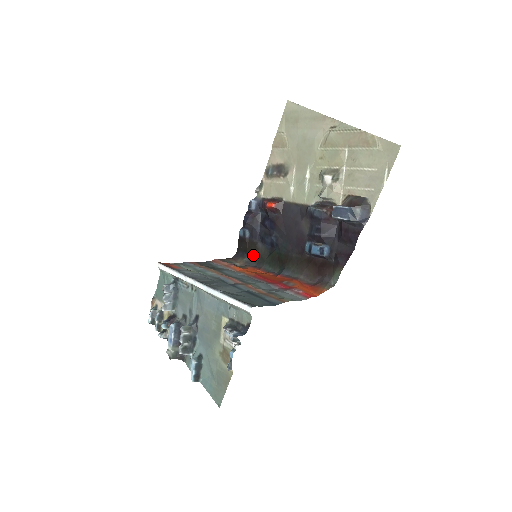
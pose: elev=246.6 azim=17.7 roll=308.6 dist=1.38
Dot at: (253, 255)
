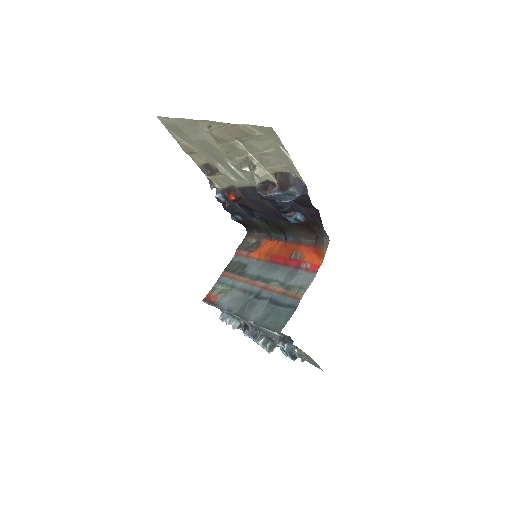
Dot at: (257, 228)
